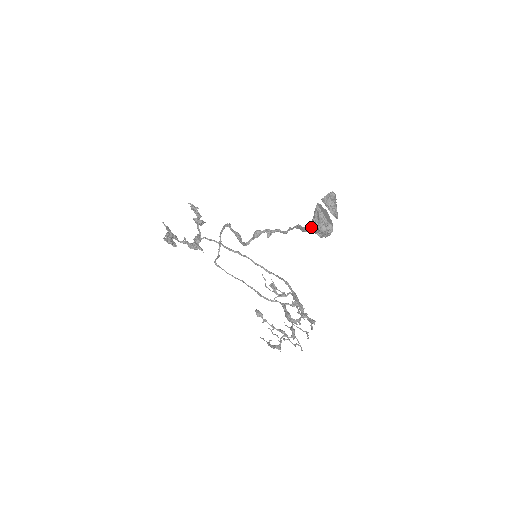
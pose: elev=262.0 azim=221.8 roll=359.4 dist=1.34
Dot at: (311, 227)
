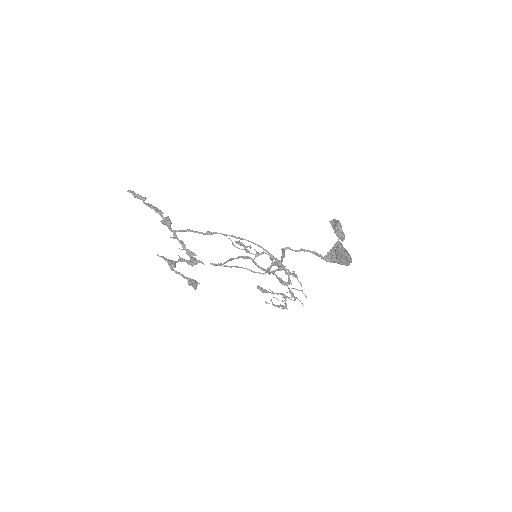
Dot at: (337, 263)
